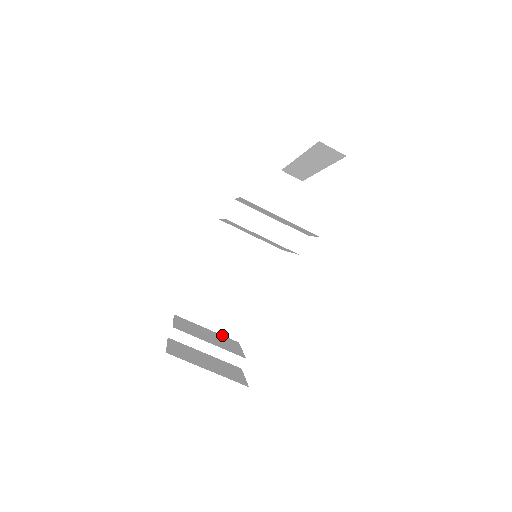
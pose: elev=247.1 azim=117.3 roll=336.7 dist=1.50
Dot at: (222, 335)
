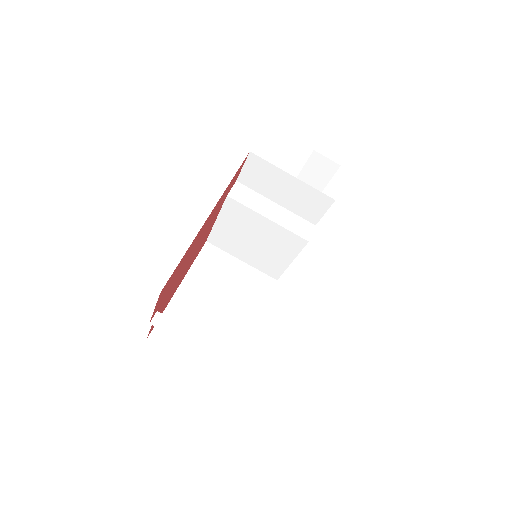
Dot at: occluded
